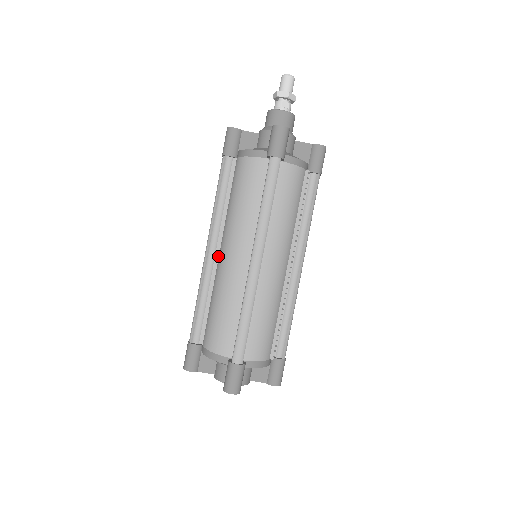
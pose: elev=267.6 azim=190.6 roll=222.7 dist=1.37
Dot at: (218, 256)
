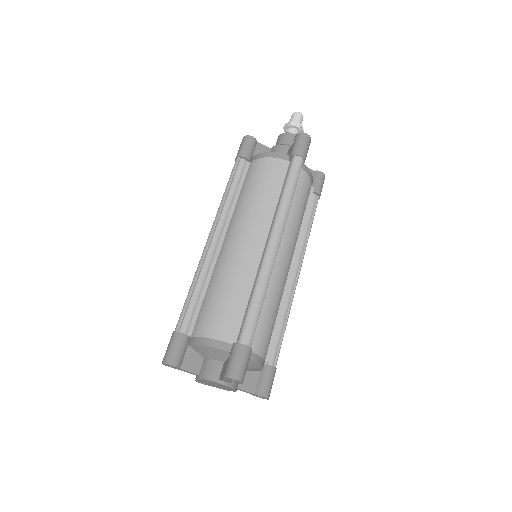
Dot at: (221, 245)
